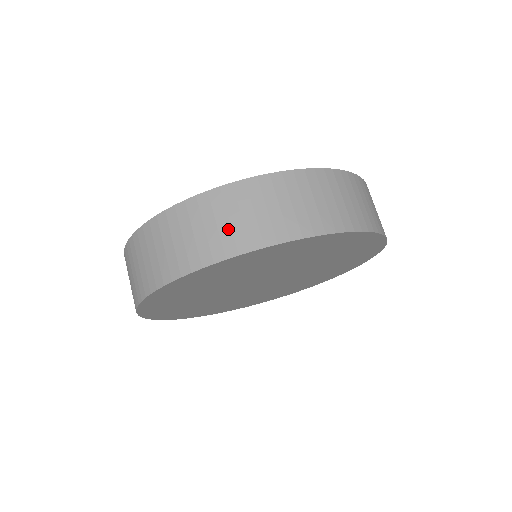
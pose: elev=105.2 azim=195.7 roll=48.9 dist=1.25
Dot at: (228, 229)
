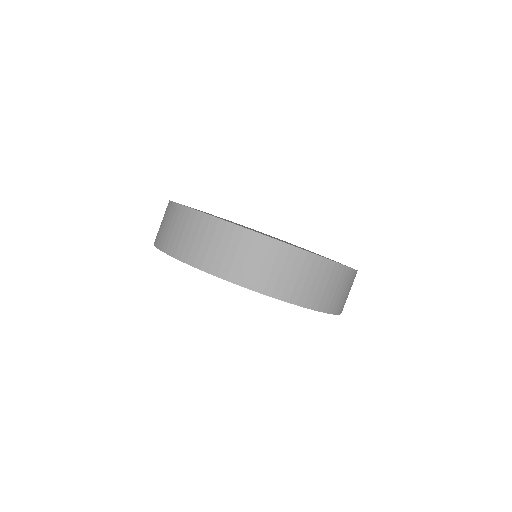
Dot at: (191, 243)
